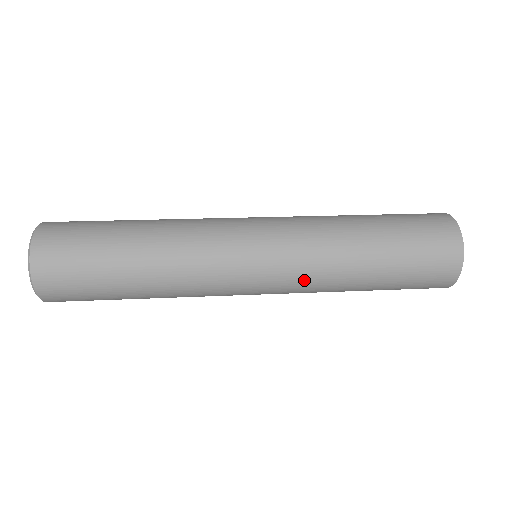
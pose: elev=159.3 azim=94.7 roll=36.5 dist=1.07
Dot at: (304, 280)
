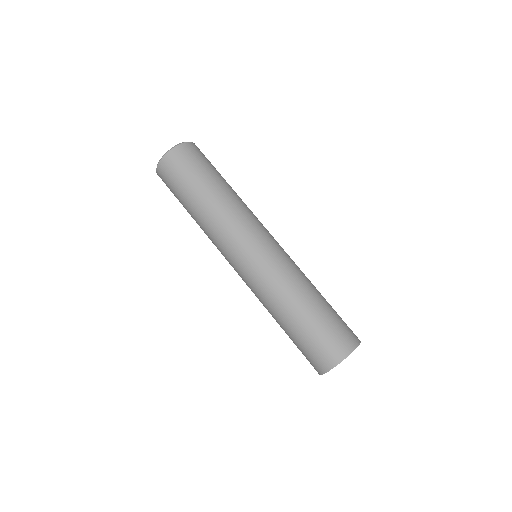
Dot at: occluded
